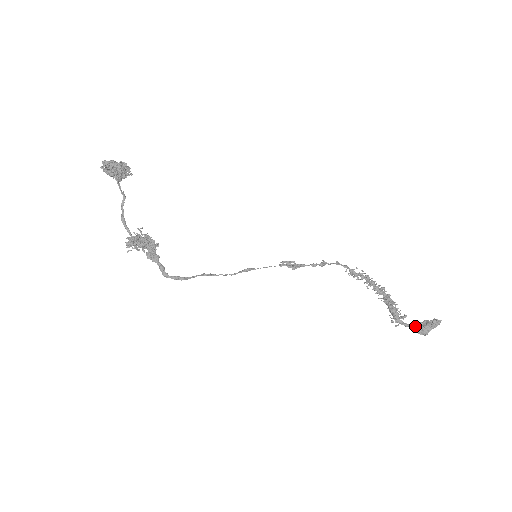
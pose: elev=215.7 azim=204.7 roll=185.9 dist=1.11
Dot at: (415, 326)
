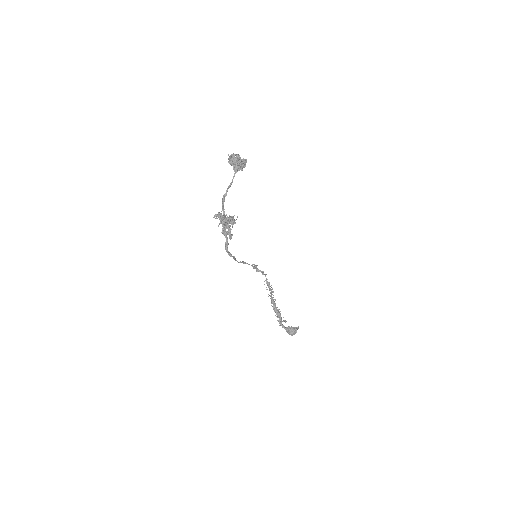
Dot at: (290, 328)
